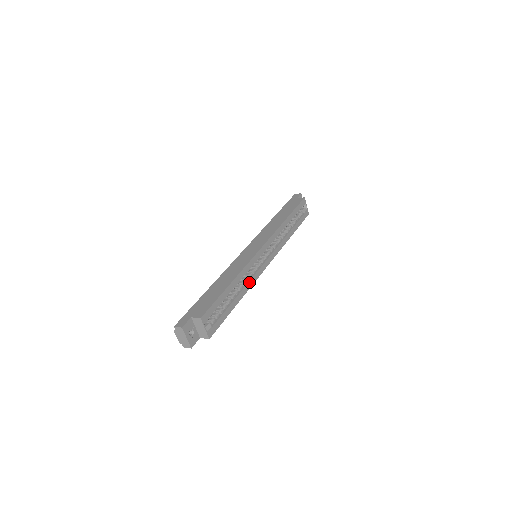
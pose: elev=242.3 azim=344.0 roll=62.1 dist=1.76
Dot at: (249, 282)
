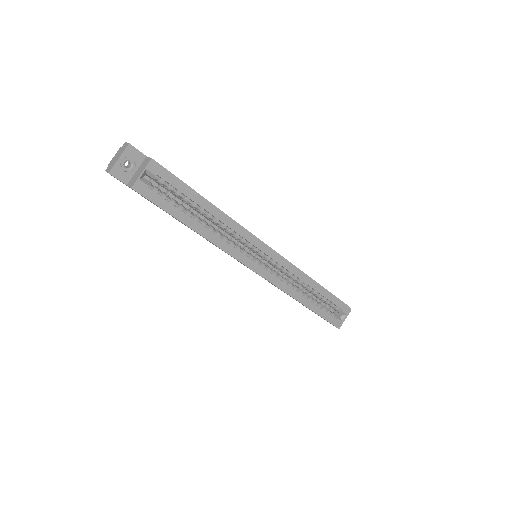
Dot at: (224, 241)
